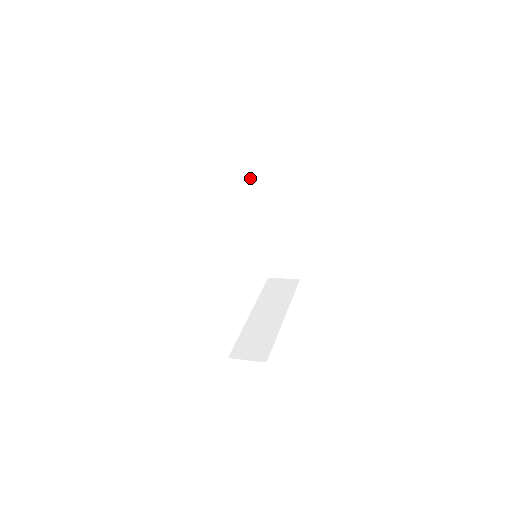
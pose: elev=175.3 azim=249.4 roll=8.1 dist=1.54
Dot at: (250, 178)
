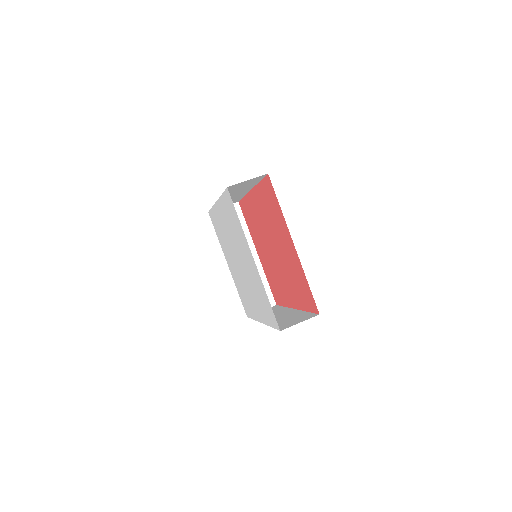
Dot at: (224, 191)
